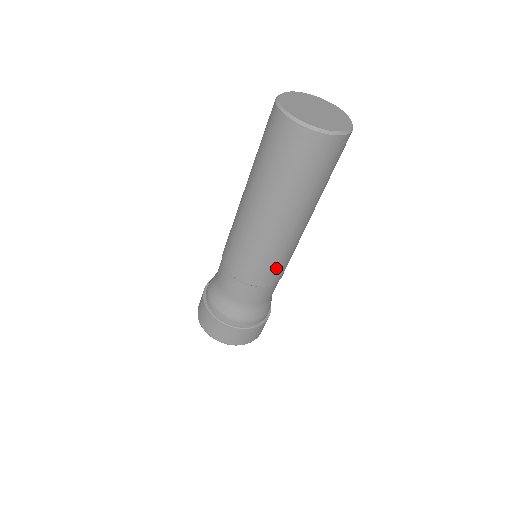
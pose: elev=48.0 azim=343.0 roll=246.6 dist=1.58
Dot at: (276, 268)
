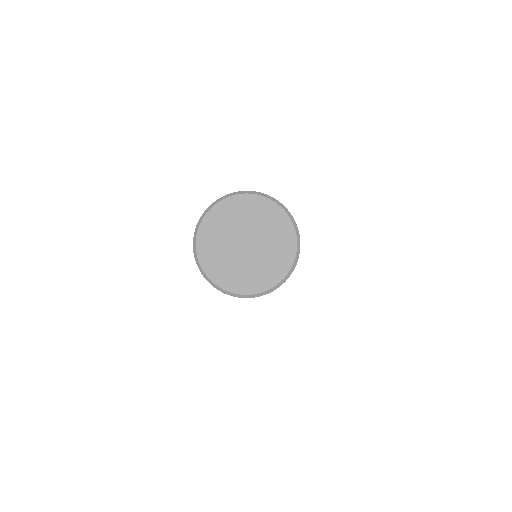
Dot at: occluded
